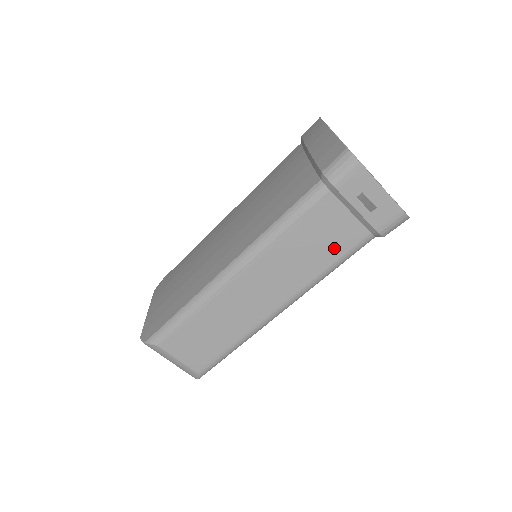
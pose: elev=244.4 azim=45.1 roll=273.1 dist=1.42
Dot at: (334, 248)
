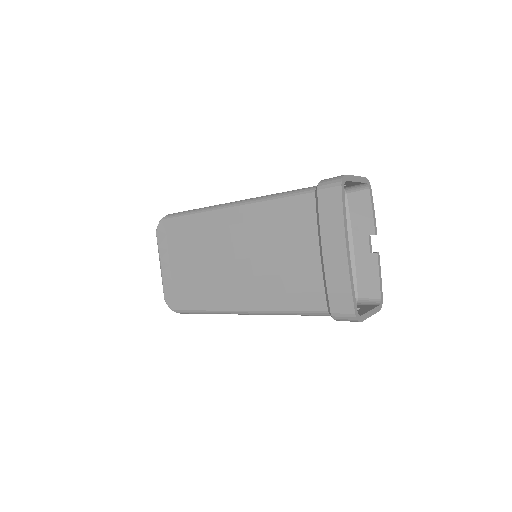
Dot at: occluded
